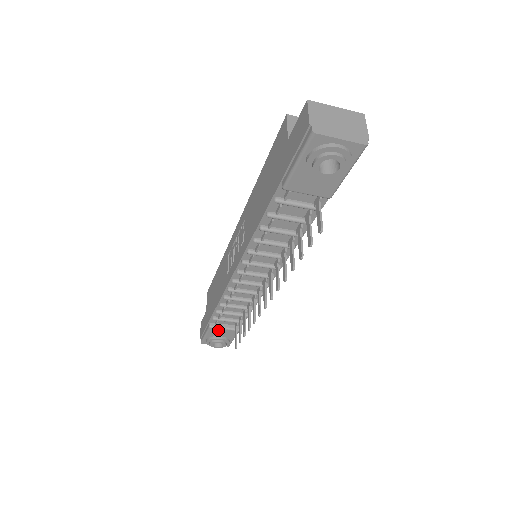
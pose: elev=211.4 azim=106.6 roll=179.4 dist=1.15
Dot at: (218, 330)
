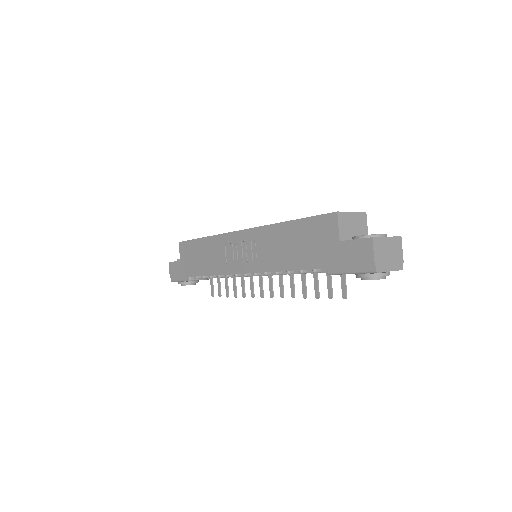
Dot at: (195, 280)
